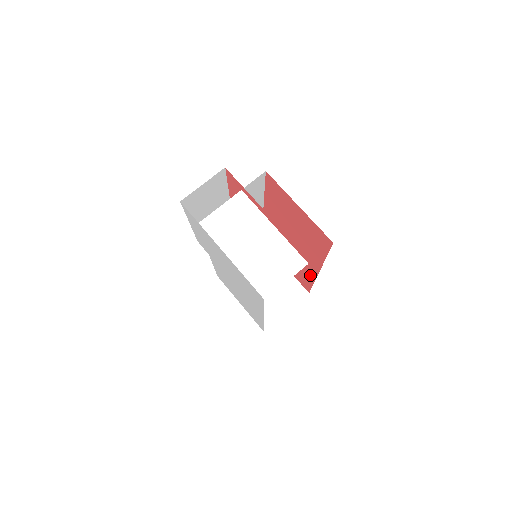
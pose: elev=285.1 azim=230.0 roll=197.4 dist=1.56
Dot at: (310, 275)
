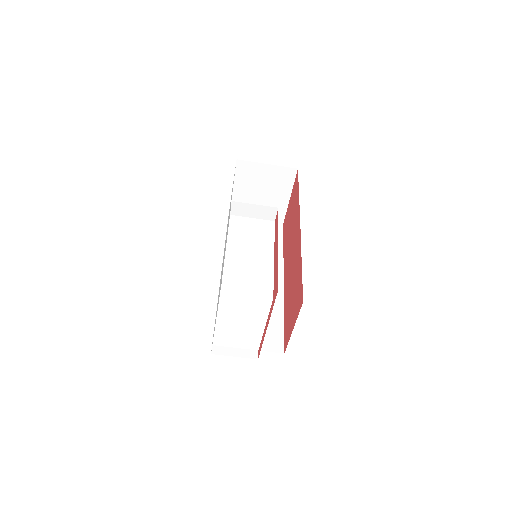
Dot at: occluded
